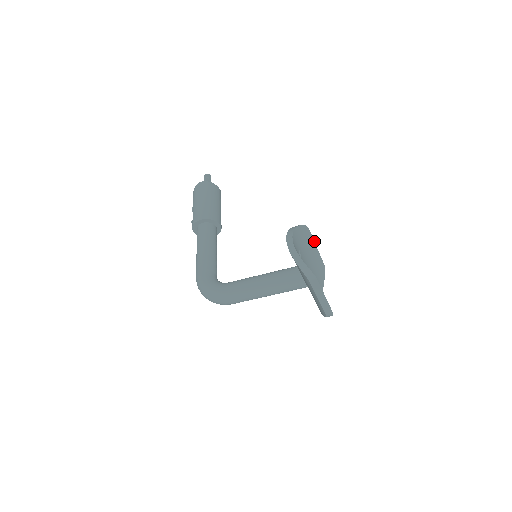
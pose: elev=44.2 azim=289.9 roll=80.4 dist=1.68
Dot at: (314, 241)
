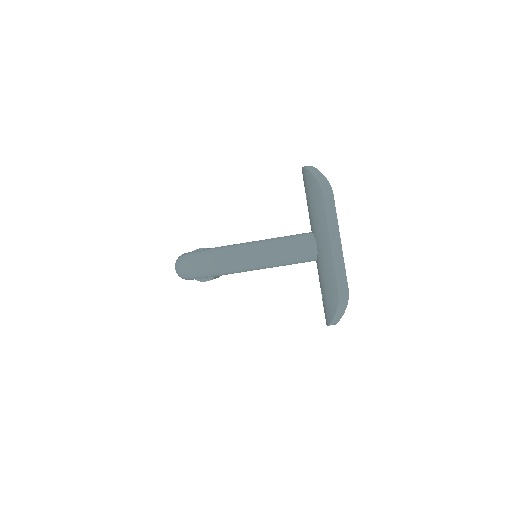
Dot at: occluded
